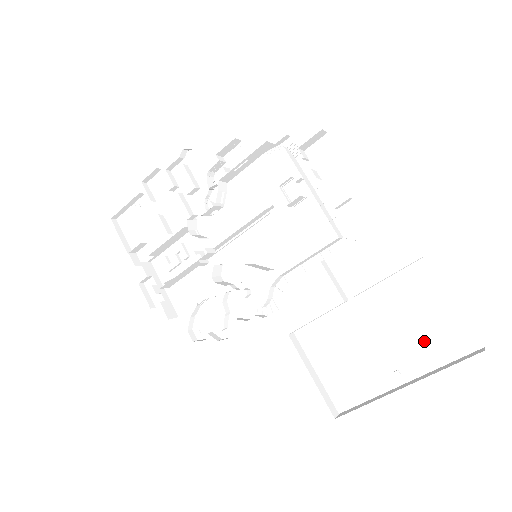
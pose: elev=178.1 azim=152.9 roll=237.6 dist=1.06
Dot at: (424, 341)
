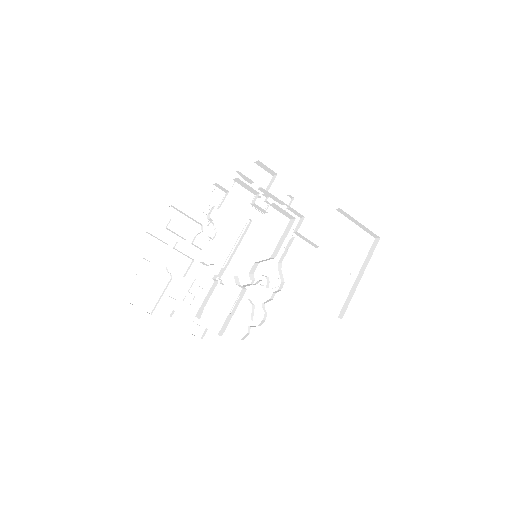
Dot at: (354, 251)
